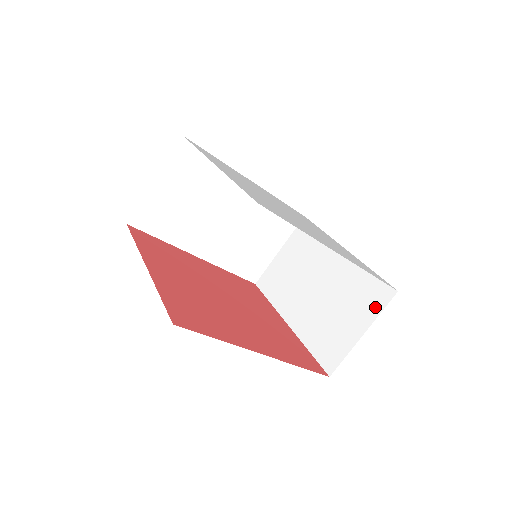
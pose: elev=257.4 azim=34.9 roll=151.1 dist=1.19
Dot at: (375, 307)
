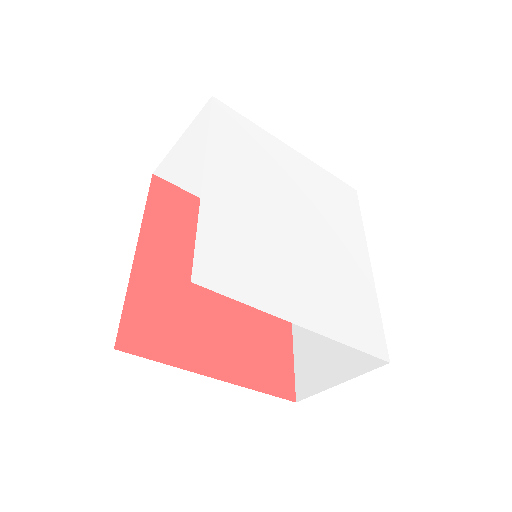
Dot at: occluded
